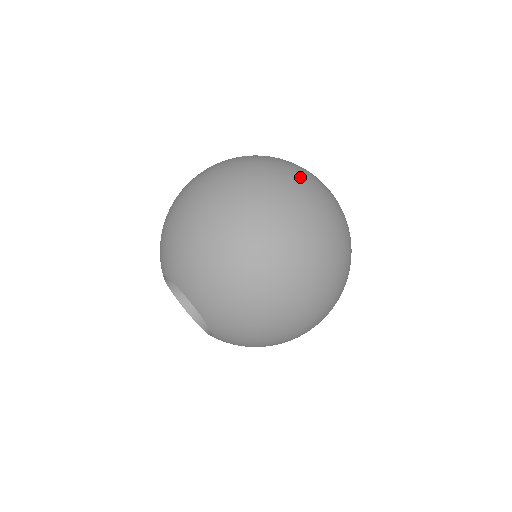
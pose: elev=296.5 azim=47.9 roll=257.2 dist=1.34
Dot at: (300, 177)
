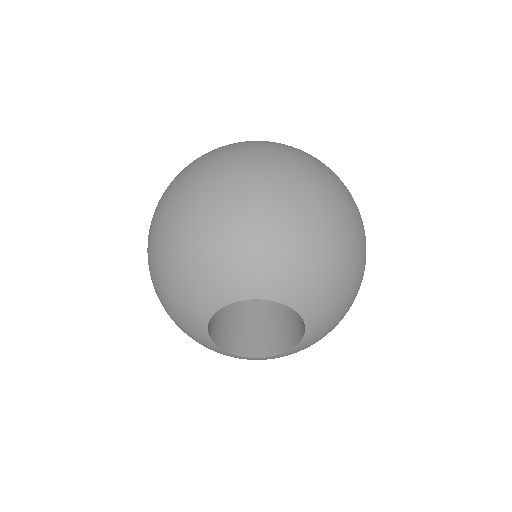
Dot at: occluded
